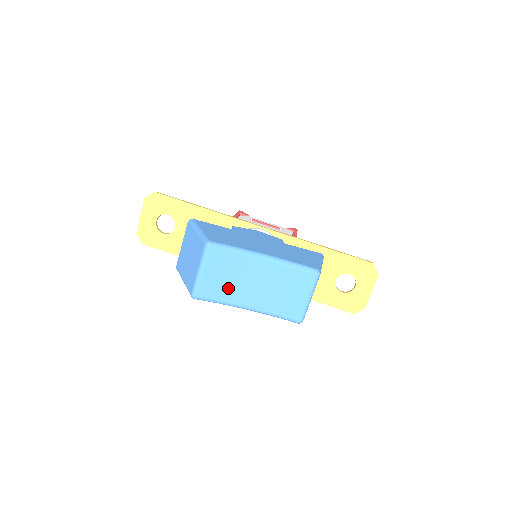
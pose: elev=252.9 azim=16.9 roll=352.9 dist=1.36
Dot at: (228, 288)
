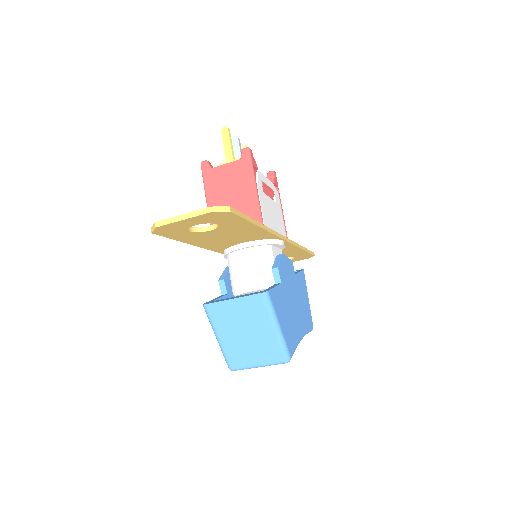
Dot at: occluded
